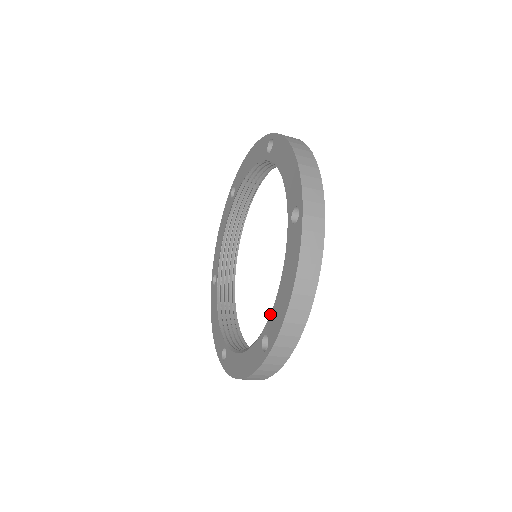
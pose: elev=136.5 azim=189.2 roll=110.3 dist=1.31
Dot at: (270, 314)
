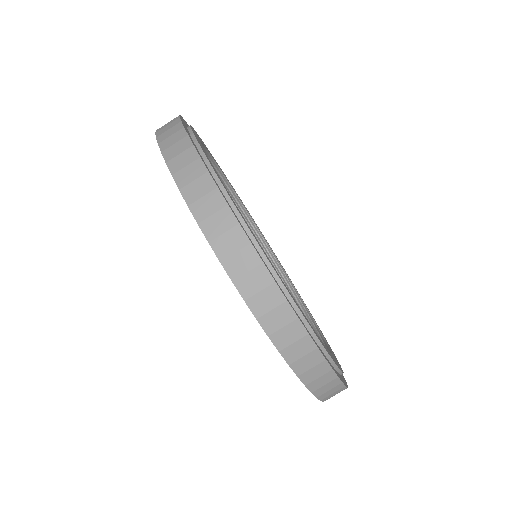
Dot at: occluded
